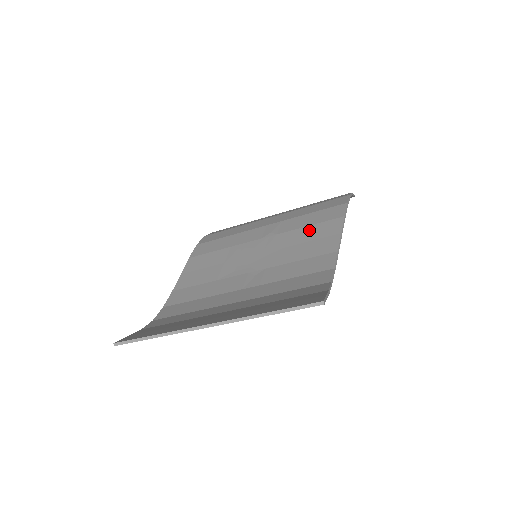
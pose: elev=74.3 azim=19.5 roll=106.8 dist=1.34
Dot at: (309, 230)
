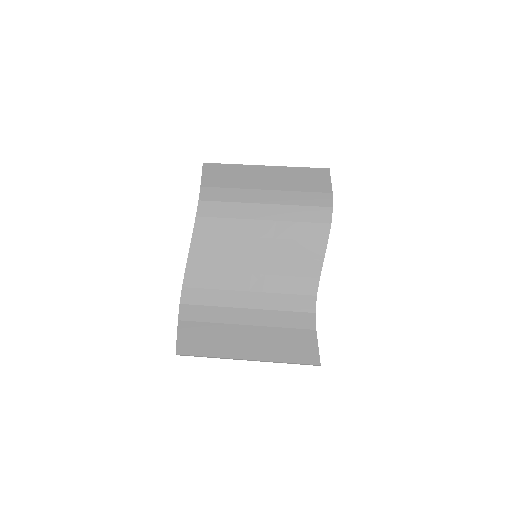
Dot at: (300, 246)
